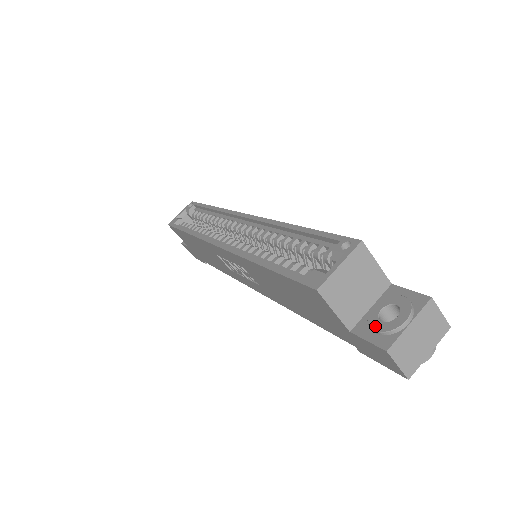
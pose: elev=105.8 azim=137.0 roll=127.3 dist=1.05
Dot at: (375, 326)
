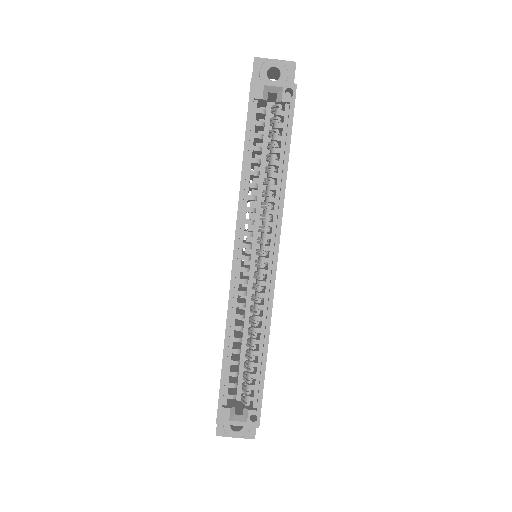
Dot at: occluded
